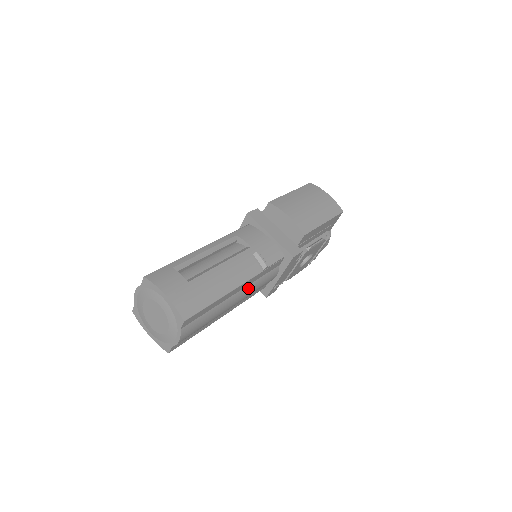
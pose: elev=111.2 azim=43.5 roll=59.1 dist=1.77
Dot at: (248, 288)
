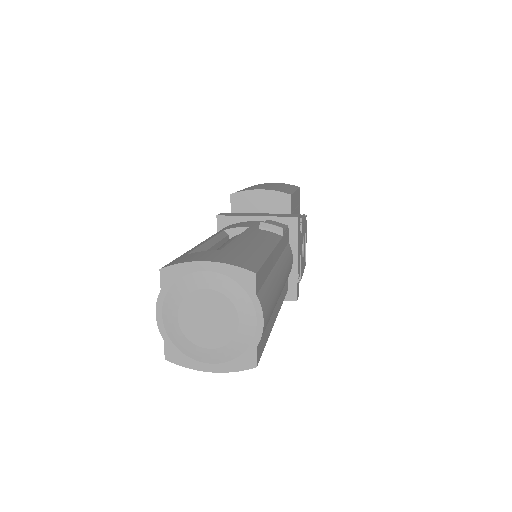
Dot at: (281, 261)
